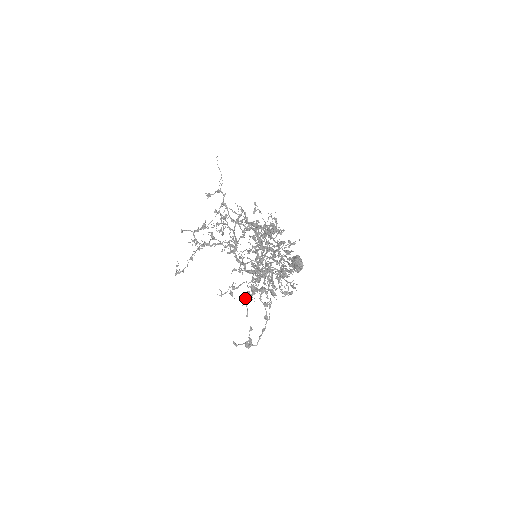
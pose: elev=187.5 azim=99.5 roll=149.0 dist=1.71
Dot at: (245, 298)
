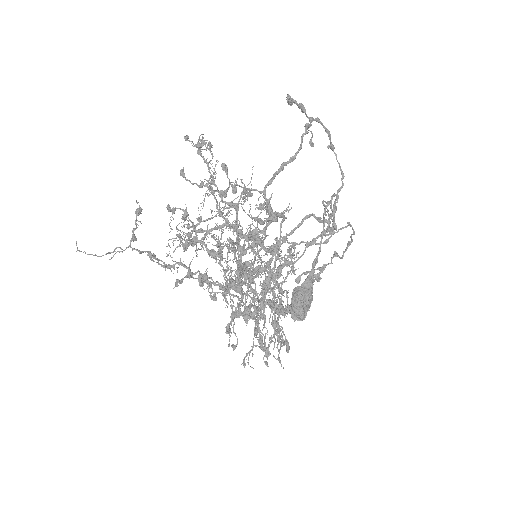
Dot at: occluded
